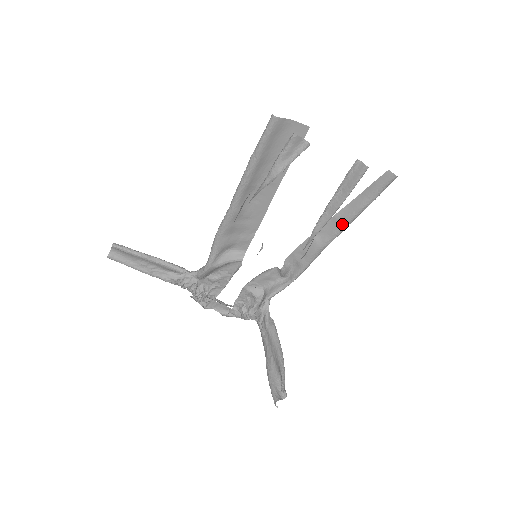
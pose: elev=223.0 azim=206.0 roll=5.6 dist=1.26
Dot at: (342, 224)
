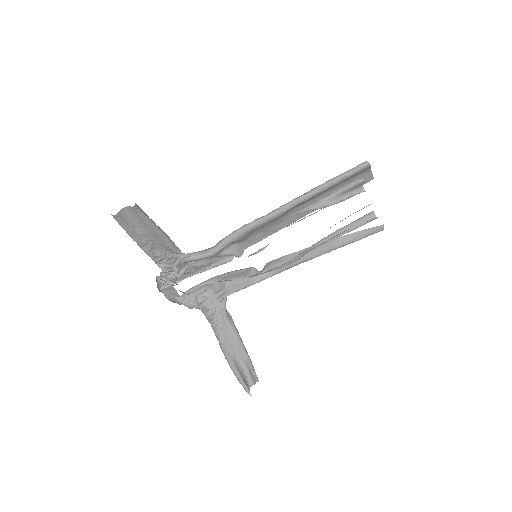
Dot at: (329, 249)
